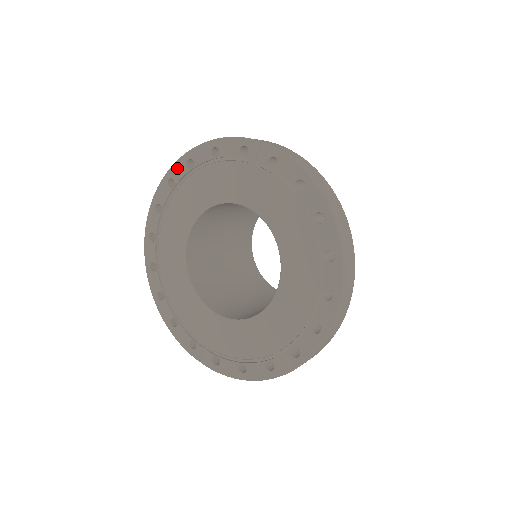
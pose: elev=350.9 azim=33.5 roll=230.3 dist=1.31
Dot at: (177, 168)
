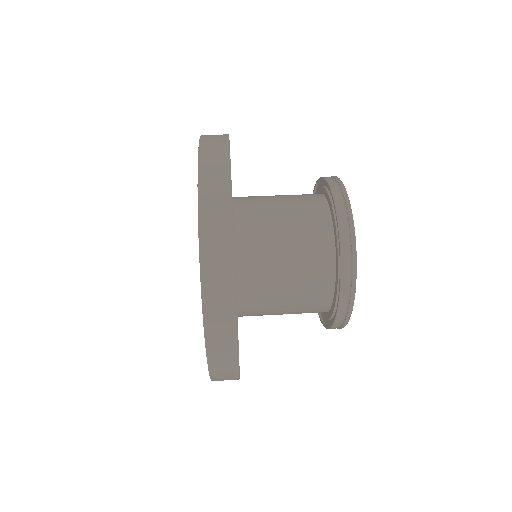
Dot at: occluded
